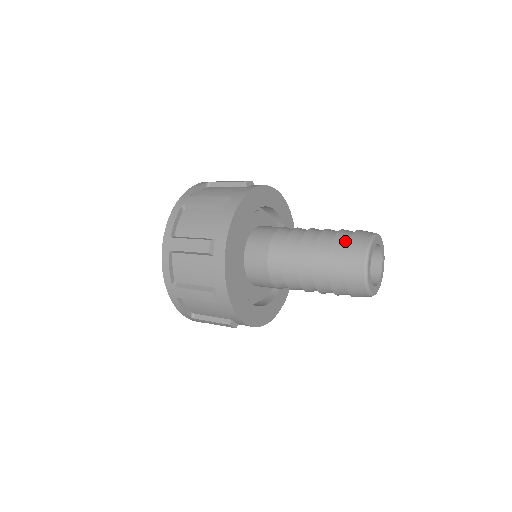
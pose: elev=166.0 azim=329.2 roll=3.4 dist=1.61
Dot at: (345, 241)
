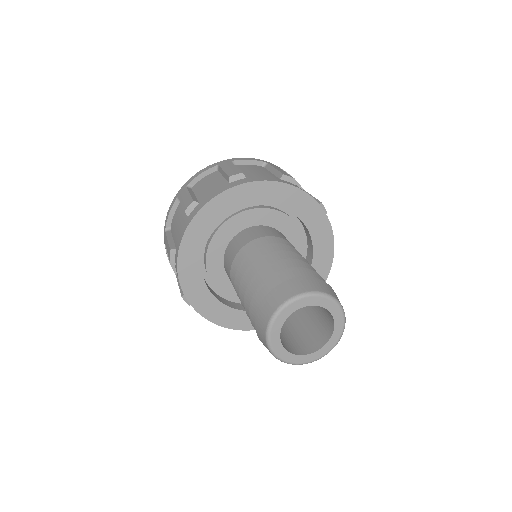
Dot at: (266, 293)
